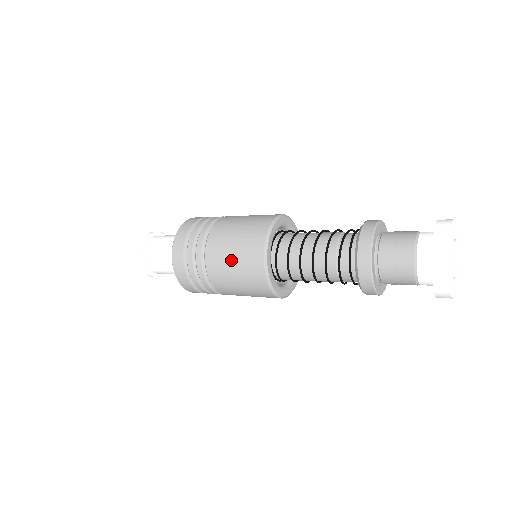
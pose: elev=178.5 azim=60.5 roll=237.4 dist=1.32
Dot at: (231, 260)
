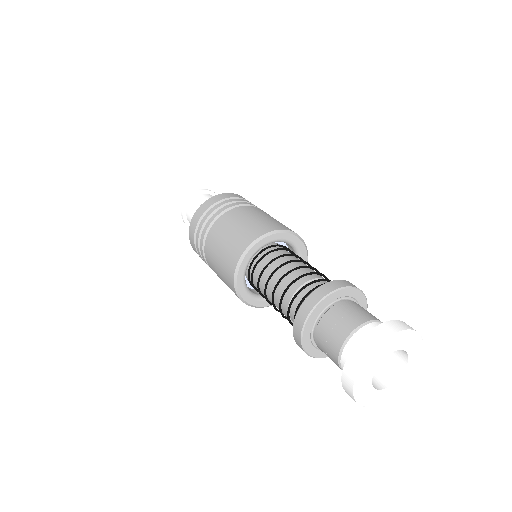
Dot at: (219, 252)
